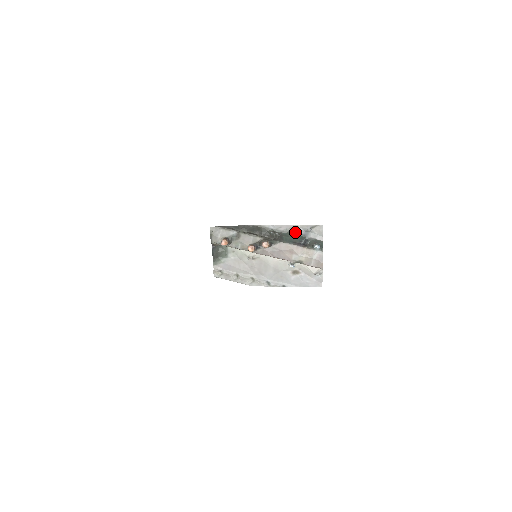
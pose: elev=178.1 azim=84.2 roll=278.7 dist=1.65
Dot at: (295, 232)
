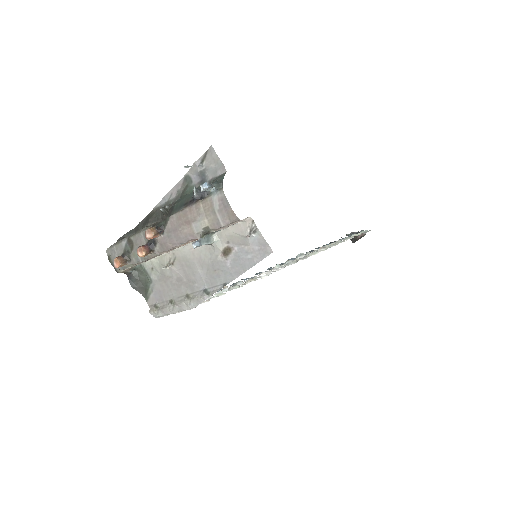
Dot at: (189, 187)
